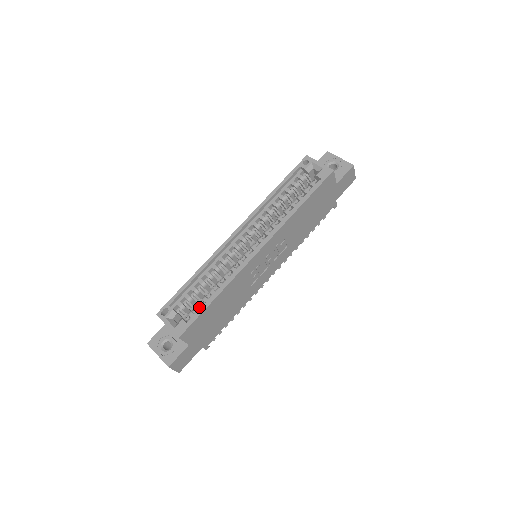
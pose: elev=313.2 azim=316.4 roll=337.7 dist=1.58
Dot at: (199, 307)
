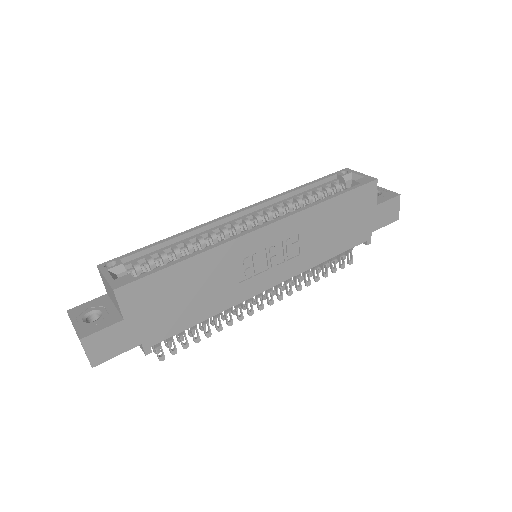
Dot at: occluded
